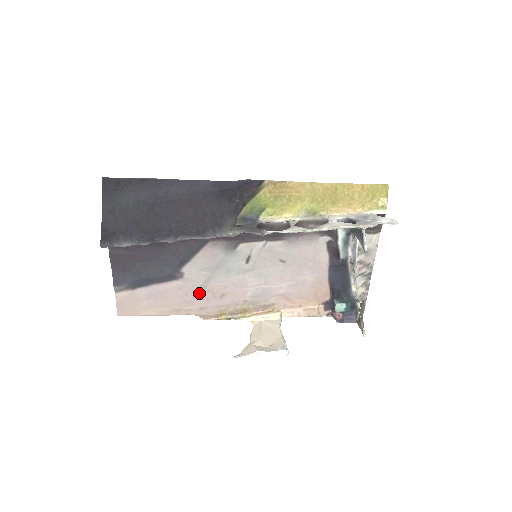
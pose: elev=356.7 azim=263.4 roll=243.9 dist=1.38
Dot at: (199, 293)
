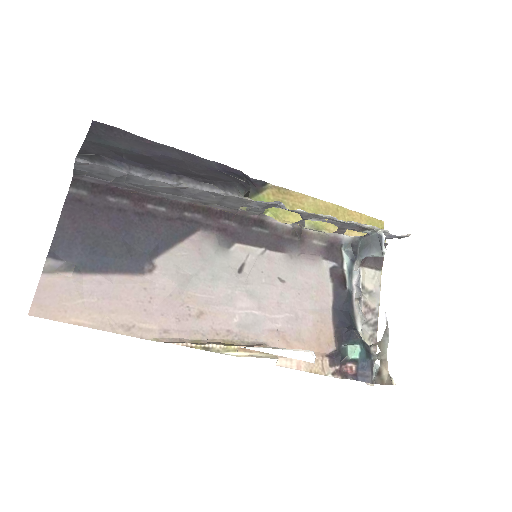
Dot at: (169, 303)
